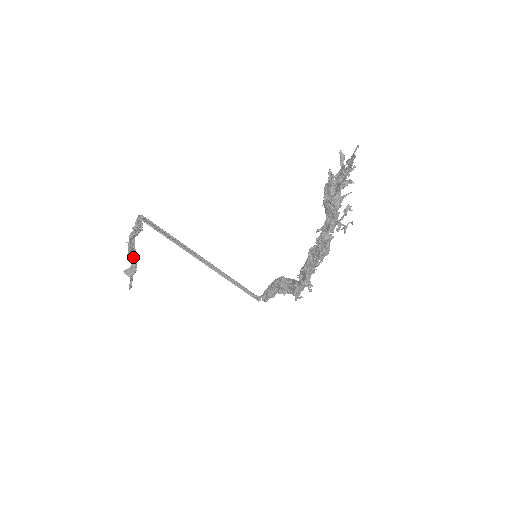
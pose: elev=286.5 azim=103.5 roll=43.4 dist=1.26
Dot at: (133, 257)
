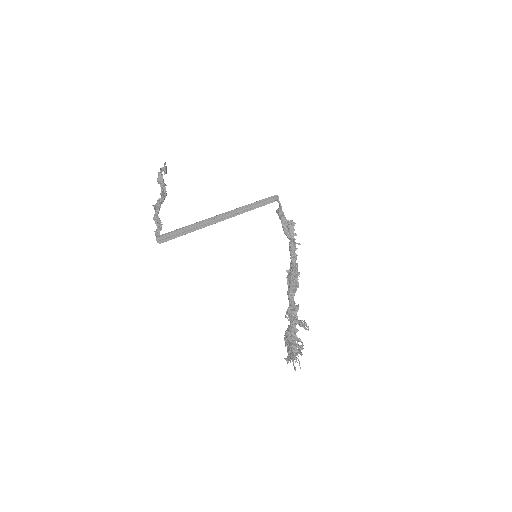
Dot at: (161, 203)
